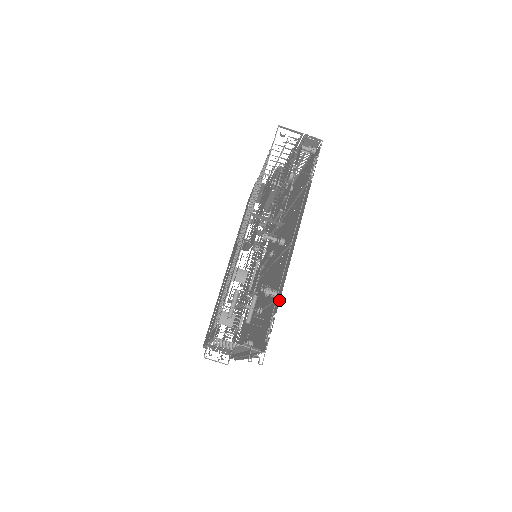
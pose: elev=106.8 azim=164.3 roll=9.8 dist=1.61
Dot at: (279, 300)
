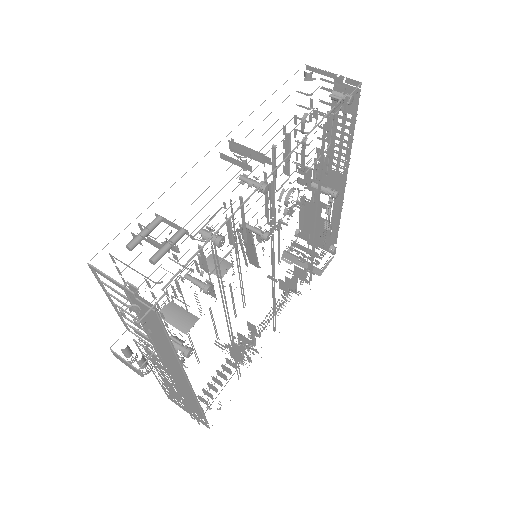
Dot at: occluded
